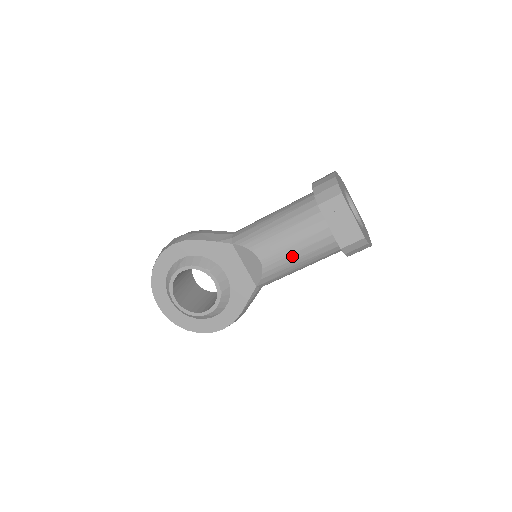
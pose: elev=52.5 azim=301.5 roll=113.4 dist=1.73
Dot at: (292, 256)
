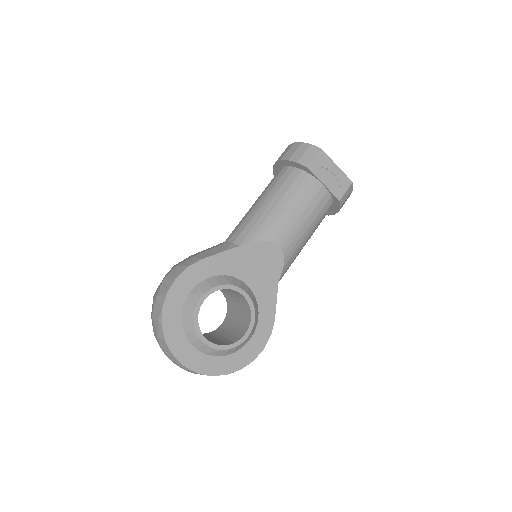
Dot at: (303, 228)
